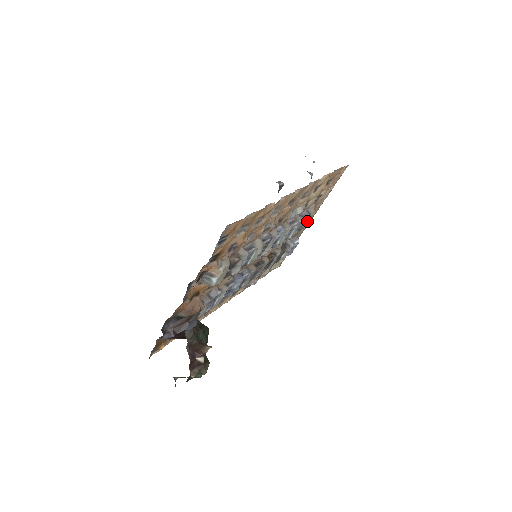
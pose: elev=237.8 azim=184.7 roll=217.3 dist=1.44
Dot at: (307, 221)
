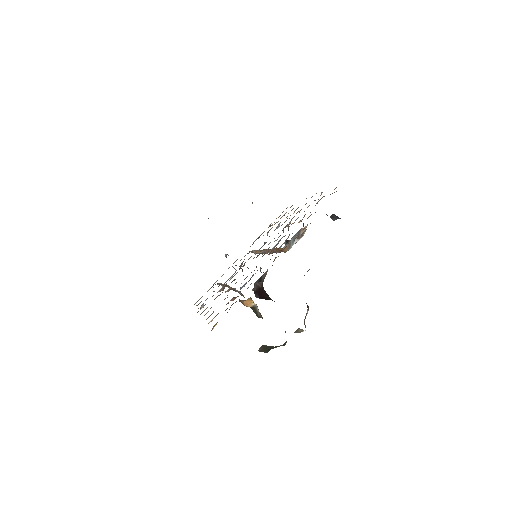
Dot at: occluded
